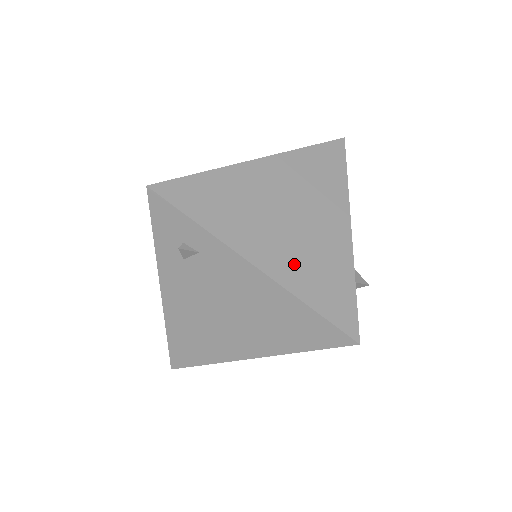
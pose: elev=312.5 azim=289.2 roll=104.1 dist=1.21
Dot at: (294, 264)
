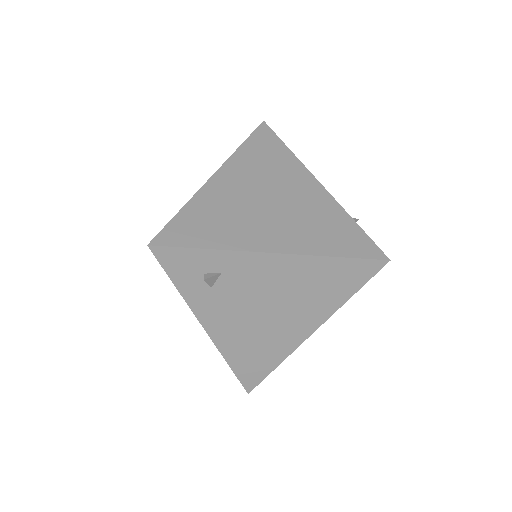
Dot at: (300, 233)
